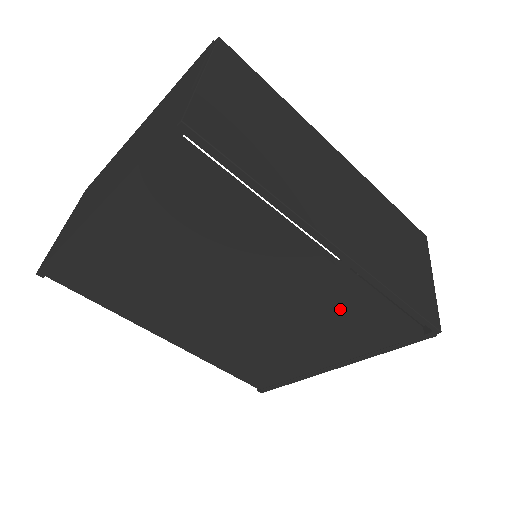
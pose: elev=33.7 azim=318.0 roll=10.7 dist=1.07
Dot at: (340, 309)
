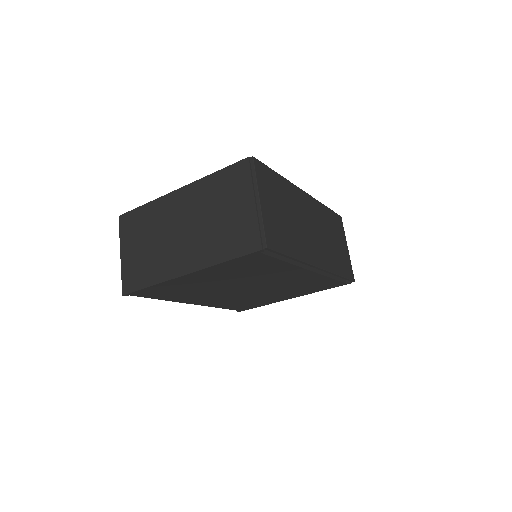
Dot at: (308, 282)
